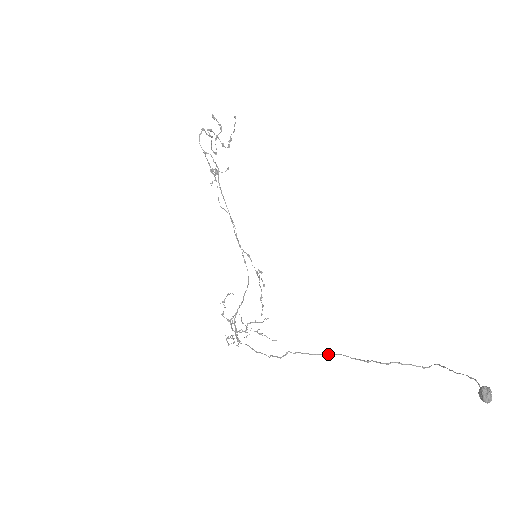
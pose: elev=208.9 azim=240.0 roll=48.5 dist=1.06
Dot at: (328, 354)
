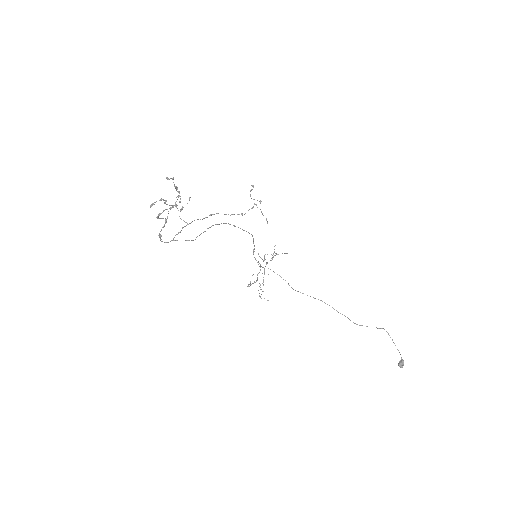
Dot at: occluded
